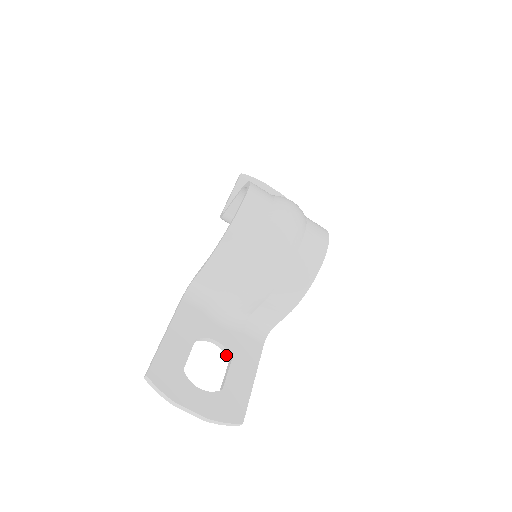
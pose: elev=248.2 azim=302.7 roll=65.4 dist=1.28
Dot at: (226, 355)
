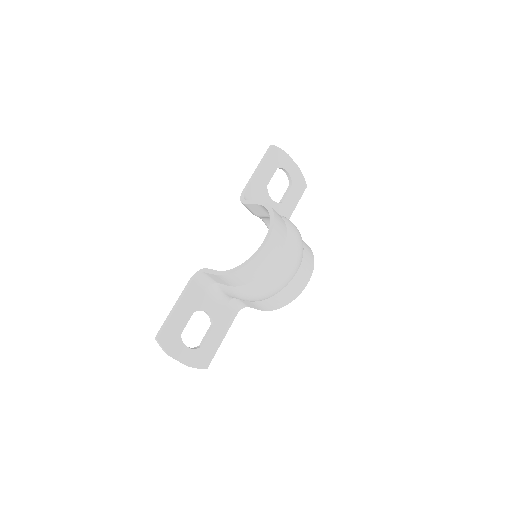
Dot at: (210, 320)
